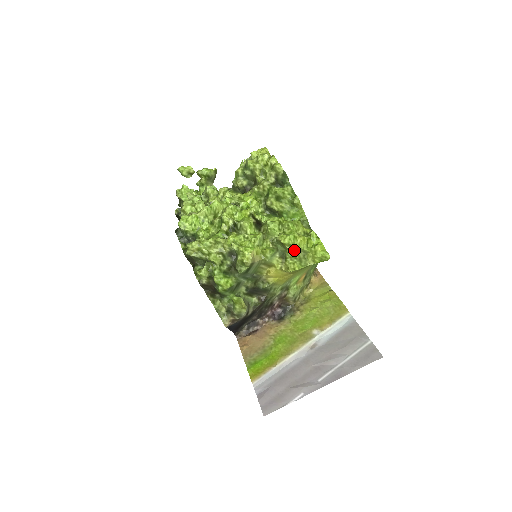
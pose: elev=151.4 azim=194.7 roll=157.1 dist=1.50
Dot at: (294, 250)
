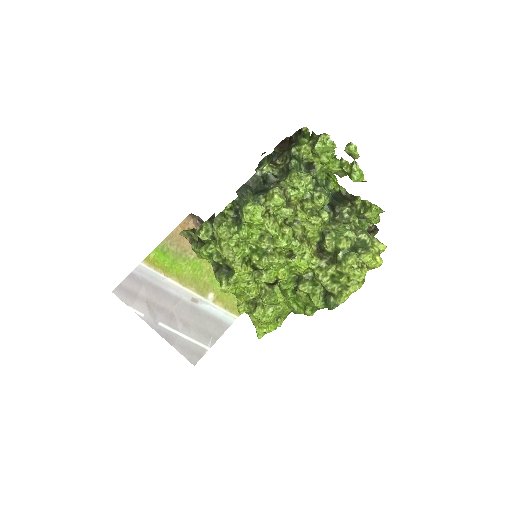
Dot at: occluded
